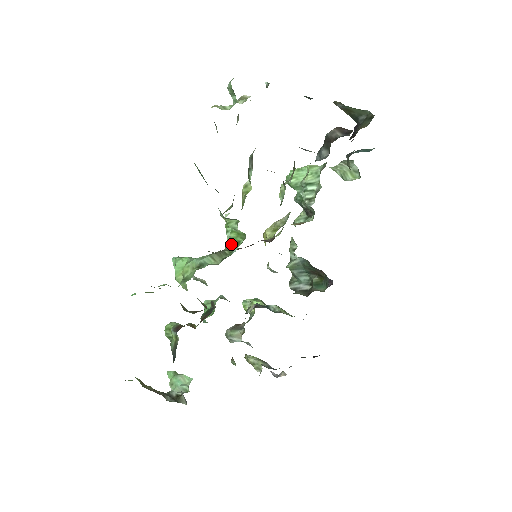
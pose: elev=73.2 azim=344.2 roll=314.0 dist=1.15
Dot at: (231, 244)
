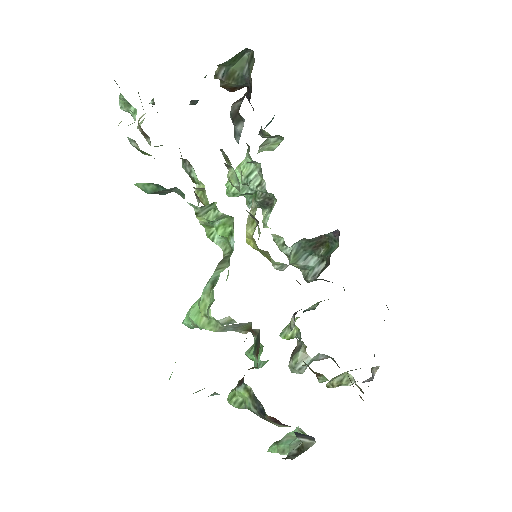
Dot at: (225, 247)
